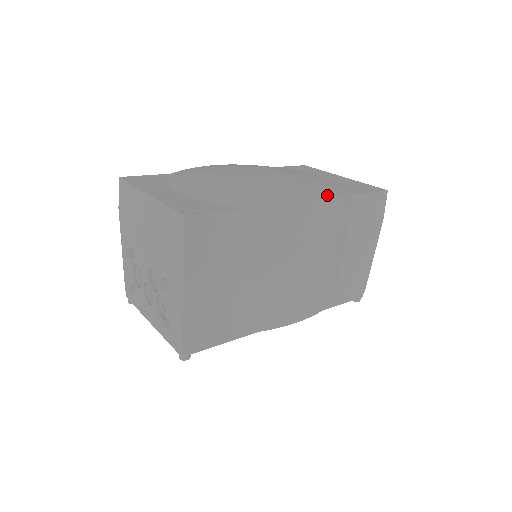
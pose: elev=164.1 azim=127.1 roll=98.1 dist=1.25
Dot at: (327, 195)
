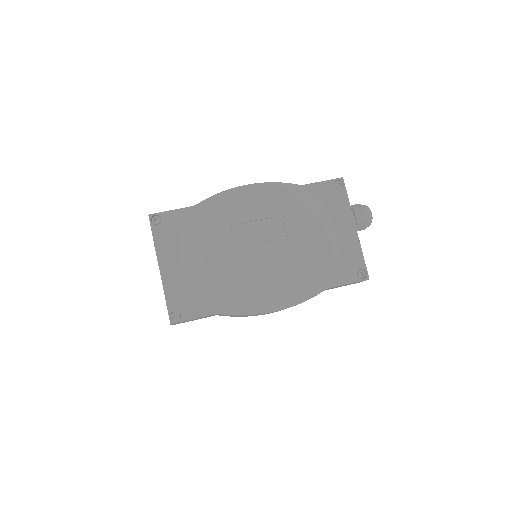
Dot at: (294, 300)
